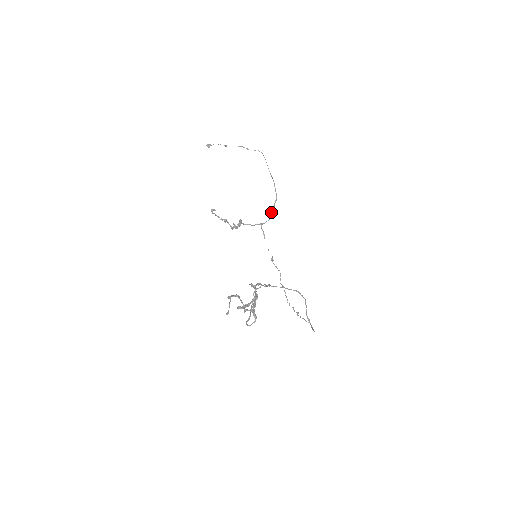
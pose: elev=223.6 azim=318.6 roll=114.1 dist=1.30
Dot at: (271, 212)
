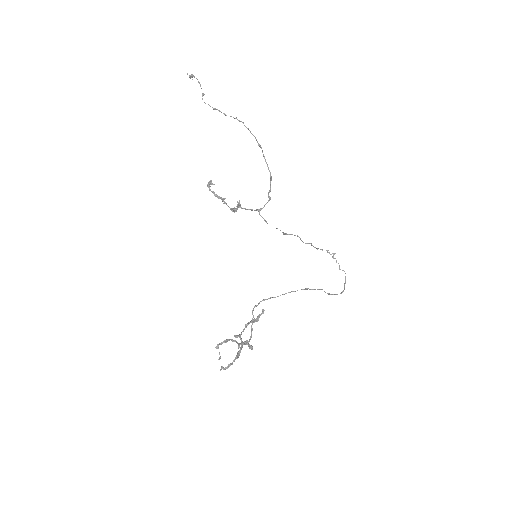
Dot at: (268, 194)
